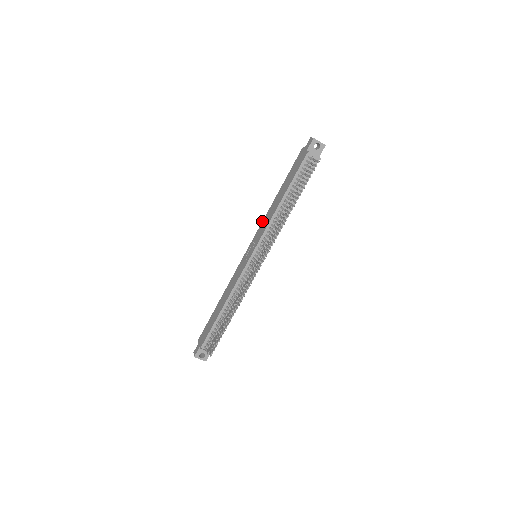
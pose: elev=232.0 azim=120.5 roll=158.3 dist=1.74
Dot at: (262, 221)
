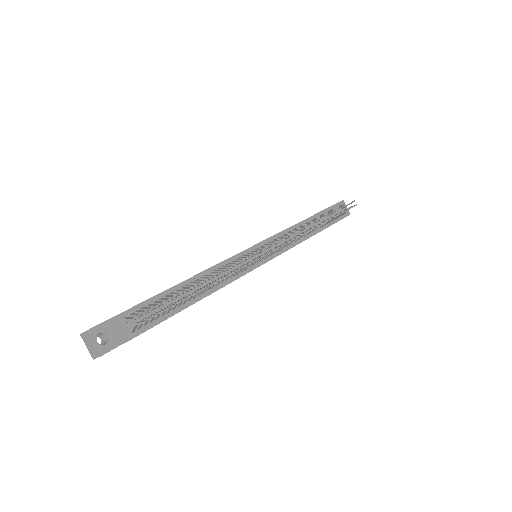
Dot at: occluded
